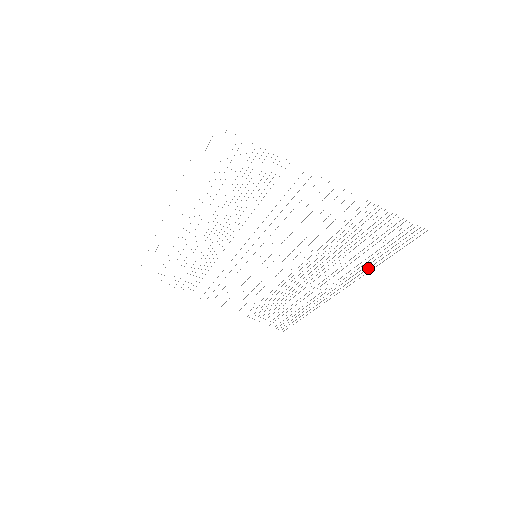
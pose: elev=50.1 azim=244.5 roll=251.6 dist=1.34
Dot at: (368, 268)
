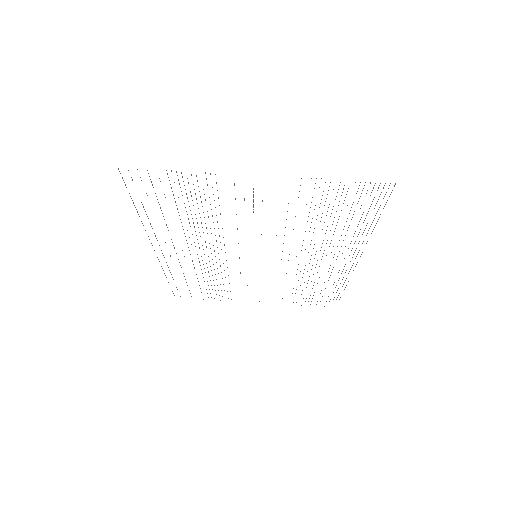
Dot at: occluded
